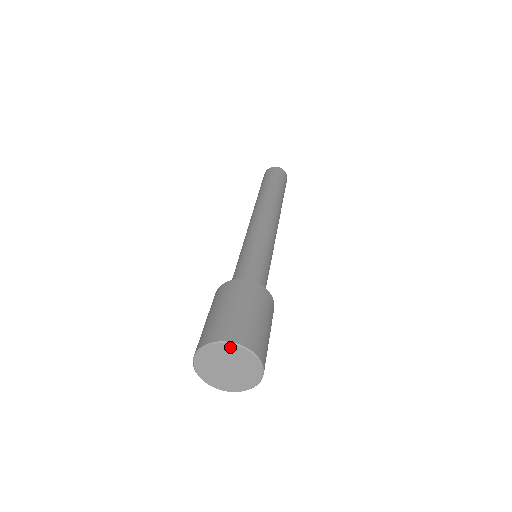
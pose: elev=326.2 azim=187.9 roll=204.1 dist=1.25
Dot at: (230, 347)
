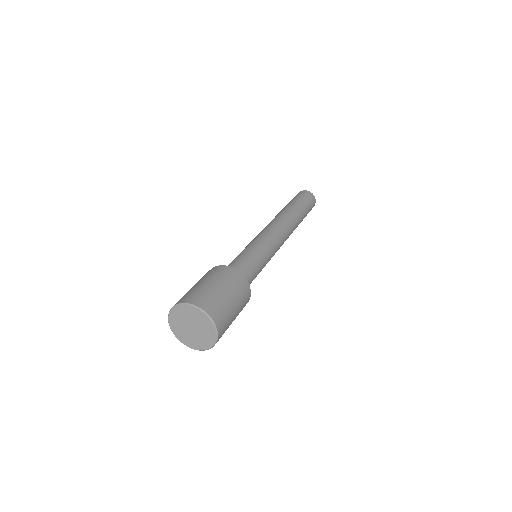
Dot at: (211, 325)
